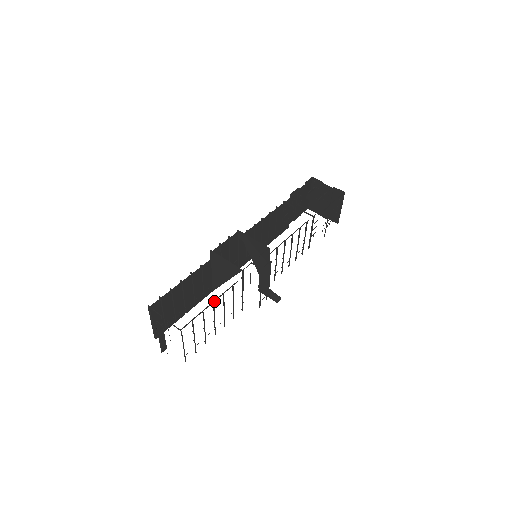
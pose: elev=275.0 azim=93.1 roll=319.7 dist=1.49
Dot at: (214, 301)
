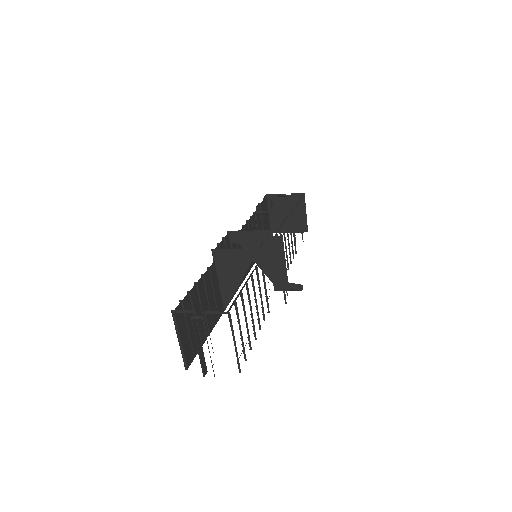
Dot at: (246, 283)
